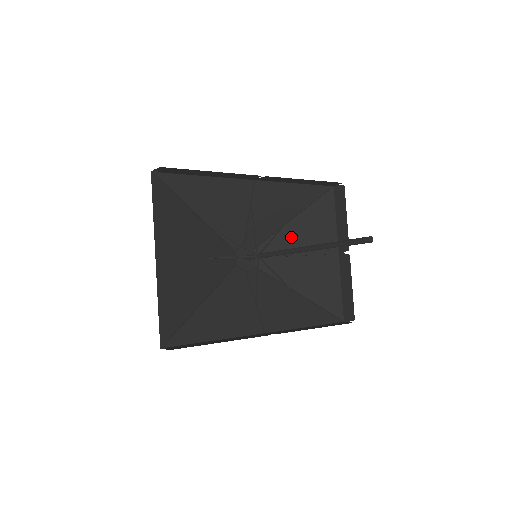
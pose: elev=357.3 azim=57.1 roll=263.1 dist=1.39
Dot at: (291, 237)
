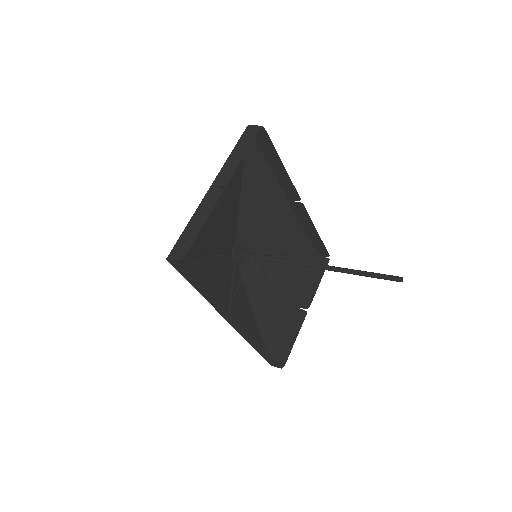
Dot at: (274, 267)
